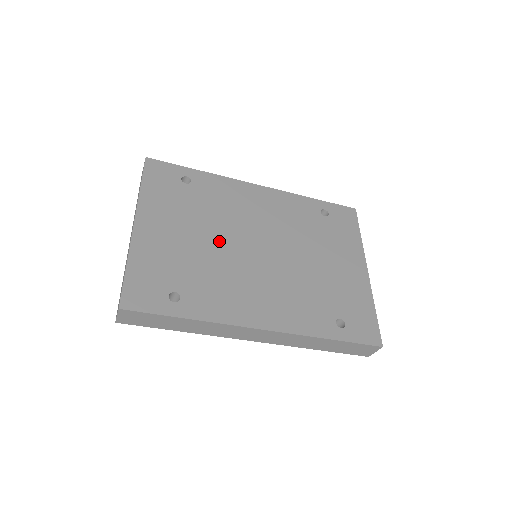
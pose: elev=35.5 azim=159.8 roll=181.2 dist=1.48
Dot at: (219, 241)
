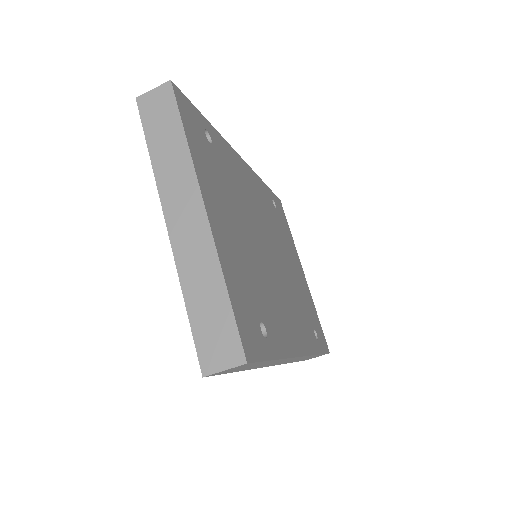
Dot at: (253, 240)
